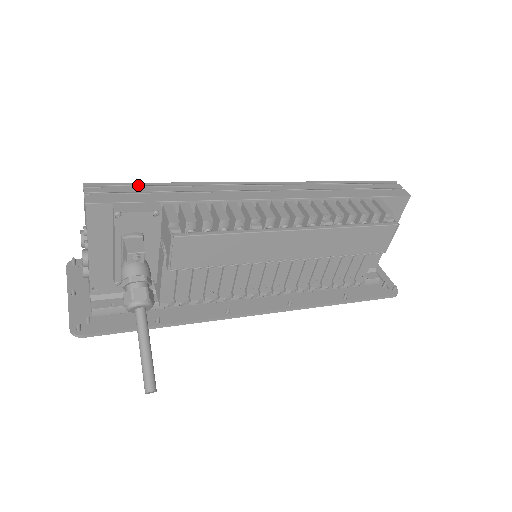
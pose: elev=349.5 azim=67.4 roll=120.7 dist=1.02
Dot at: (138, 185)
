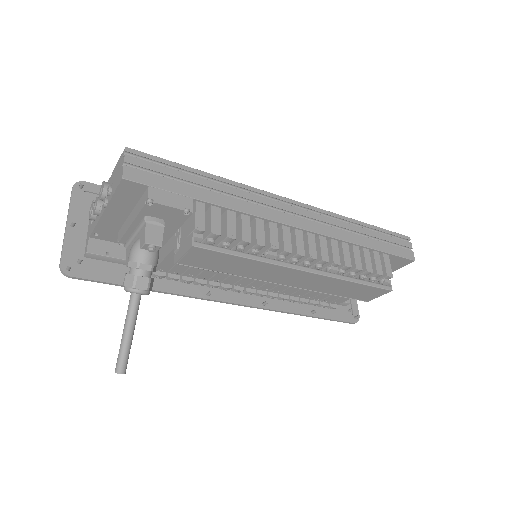
Dot at: (179, 167)
